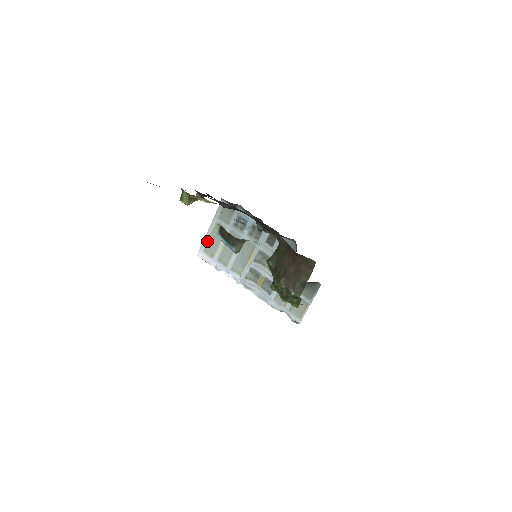
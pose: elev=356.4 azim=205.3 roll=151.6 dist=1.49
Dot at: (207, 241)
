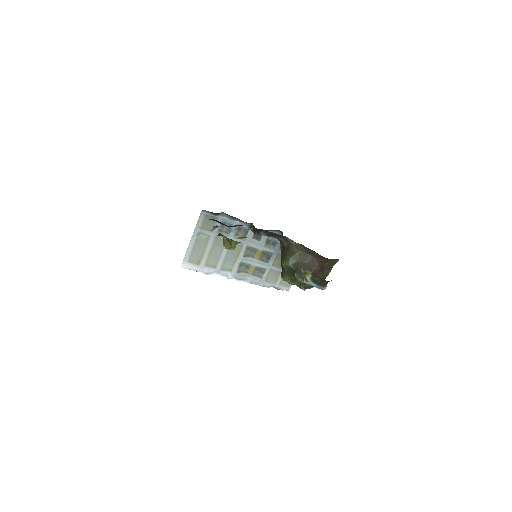
Dot at: (191, 252)
